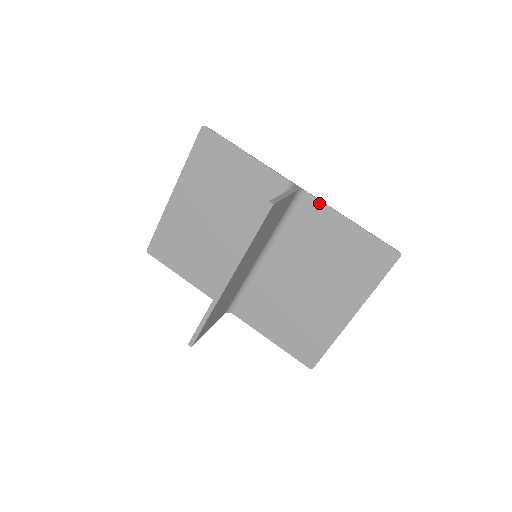
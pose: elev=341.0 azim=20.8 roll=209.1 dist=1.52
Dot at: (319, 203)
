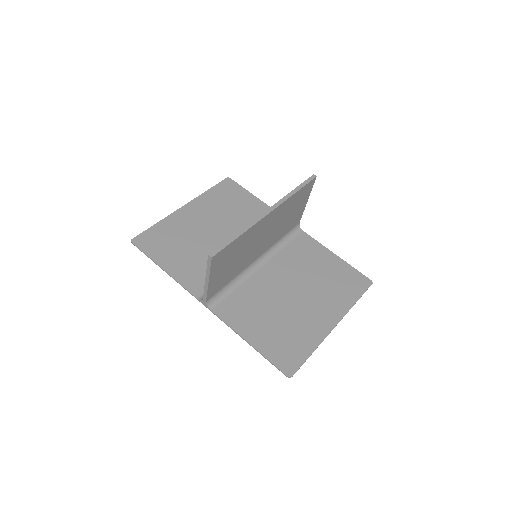
Dot at: (311, 238)
